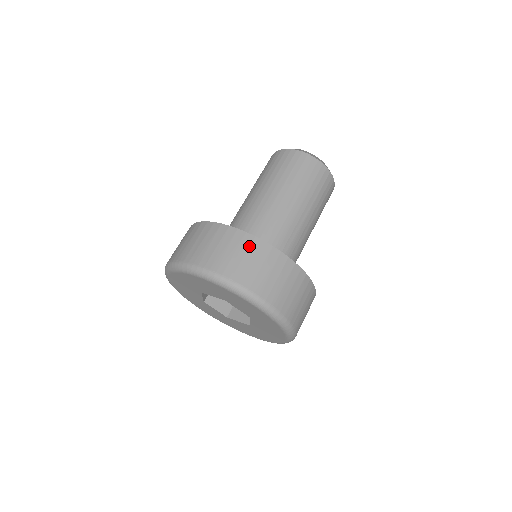
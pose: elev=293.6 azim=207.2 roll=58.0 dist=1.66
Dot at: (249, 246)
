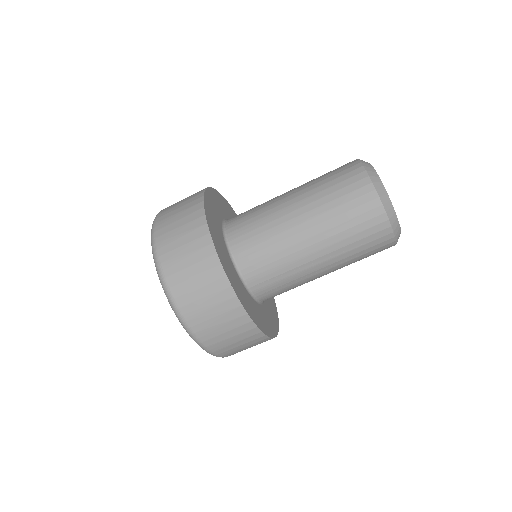
Dot at: (208, 269)
